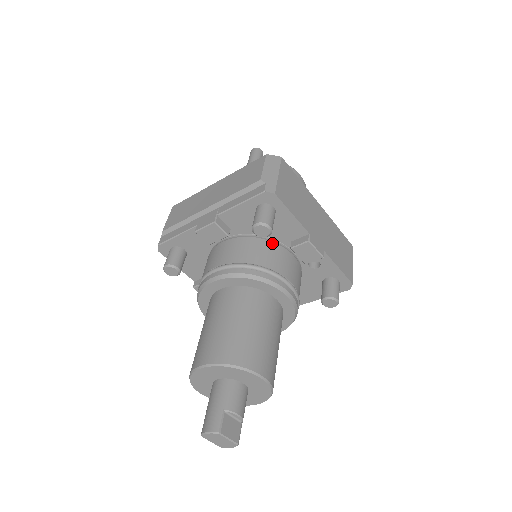
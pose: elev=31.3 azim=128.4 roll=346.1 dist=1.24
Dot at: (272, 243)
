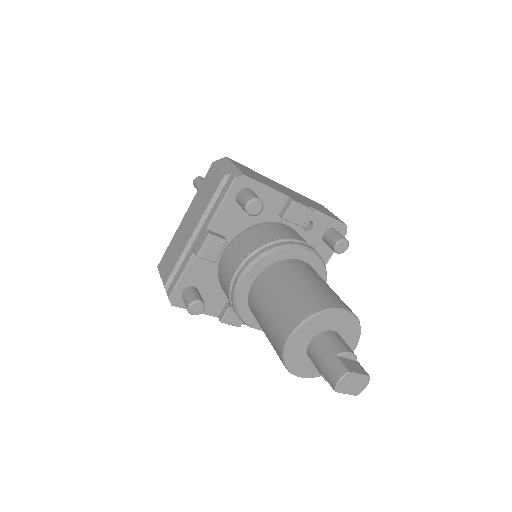
Dot at: (265, 224)
